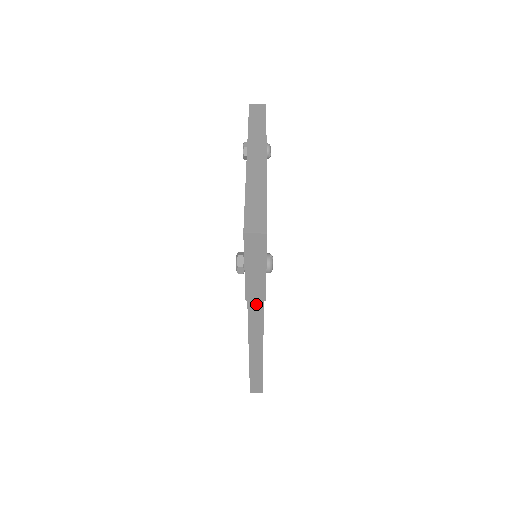
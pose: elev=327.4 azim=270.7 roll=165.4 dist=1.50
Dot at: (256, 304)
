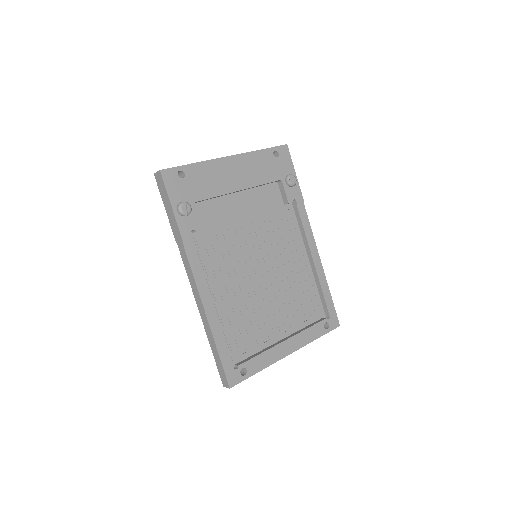
Dot at: (181, 246)
